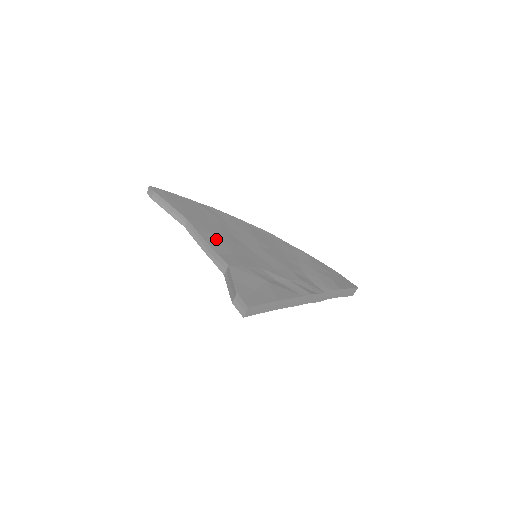
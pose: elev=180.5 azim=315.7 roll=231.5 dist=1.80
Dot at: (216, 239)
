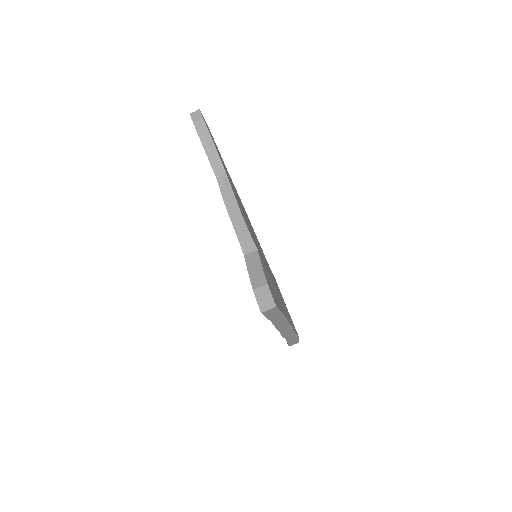
Dot at: occluded
